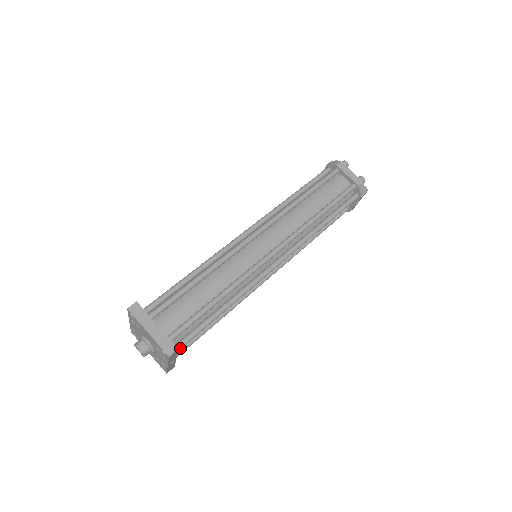
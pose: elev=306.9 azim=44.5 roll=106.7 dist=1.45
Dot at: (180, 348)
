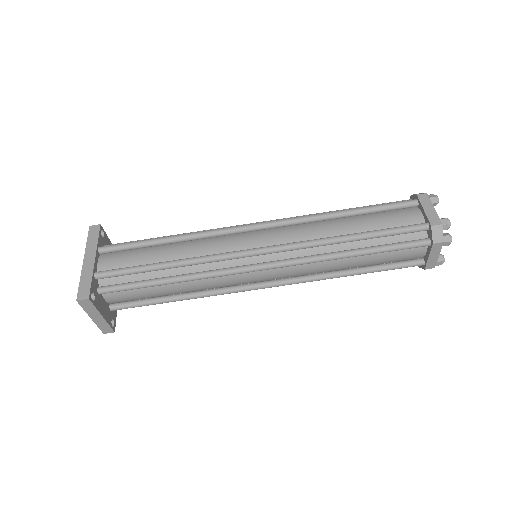
Dot at: occluded
